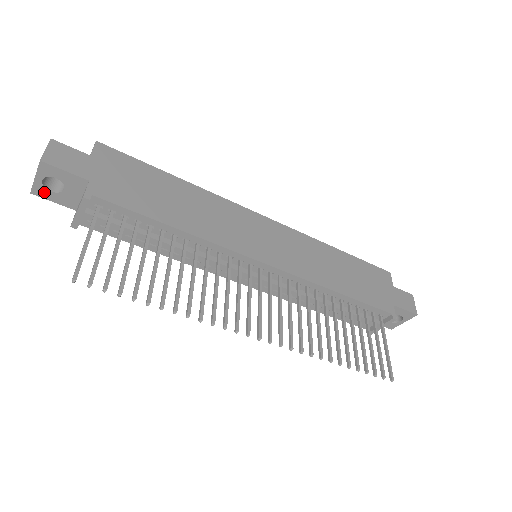
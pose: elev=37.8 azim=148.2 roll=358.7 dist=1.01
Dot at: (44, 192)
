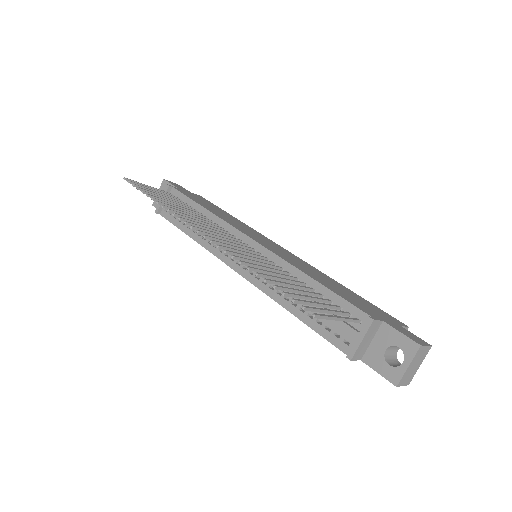
Dot at: occluded
